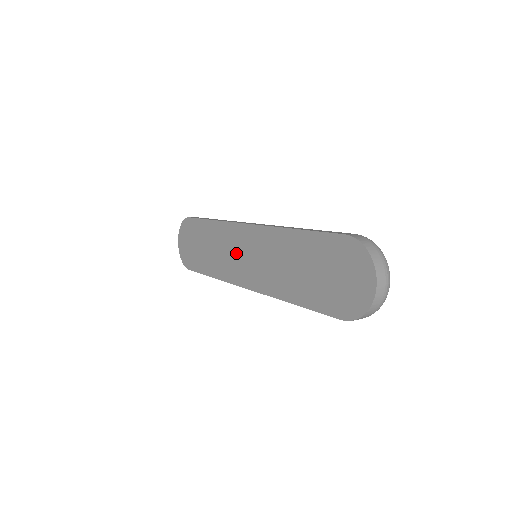
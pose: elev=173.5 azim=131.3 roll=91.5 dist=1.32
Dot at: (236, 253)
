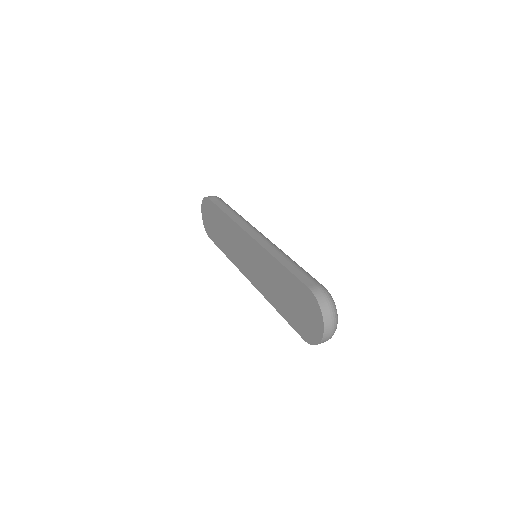
Dot at: (241, 250)
